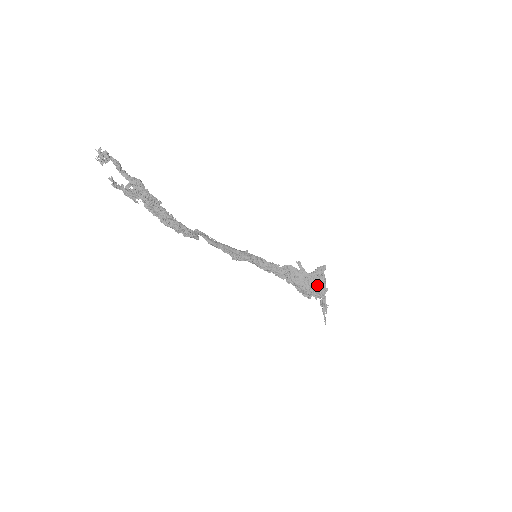
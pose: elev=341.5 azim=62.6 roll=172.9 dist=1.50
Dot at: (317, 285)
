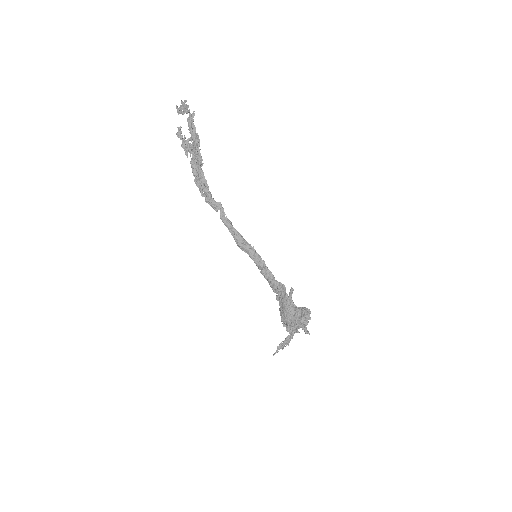
Dot at: (292, 320)
